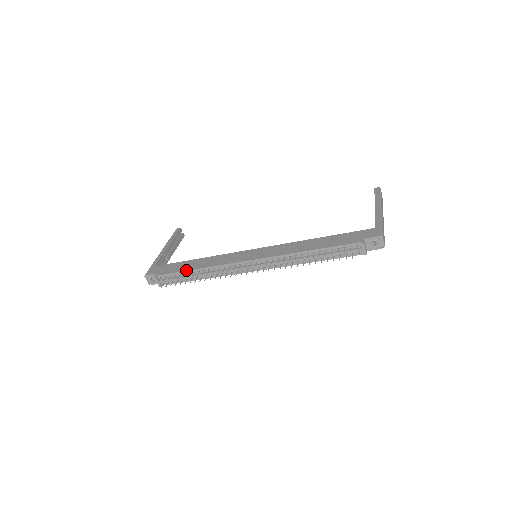
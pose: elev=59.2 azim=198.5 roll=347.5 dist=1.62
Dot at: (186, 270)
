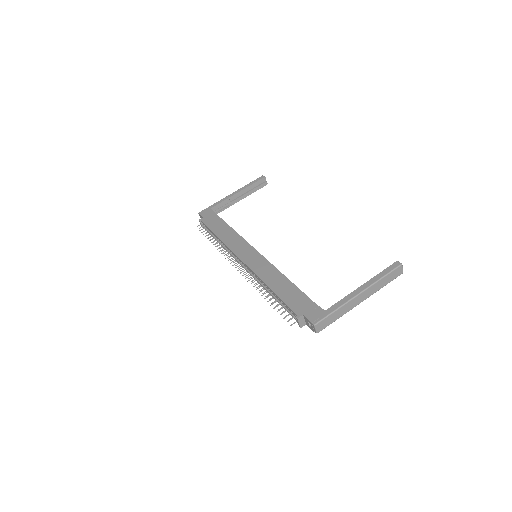
Dot at: (213, 231)
